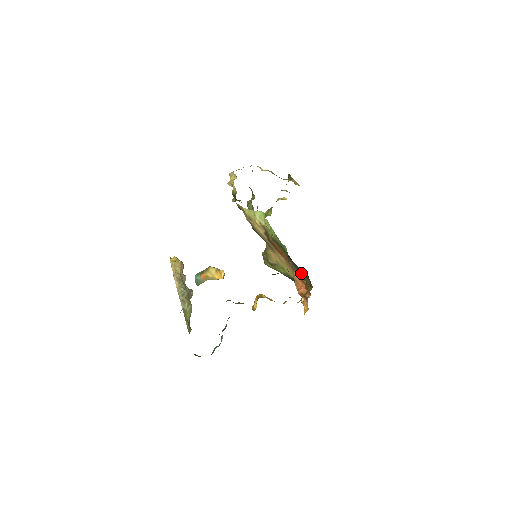
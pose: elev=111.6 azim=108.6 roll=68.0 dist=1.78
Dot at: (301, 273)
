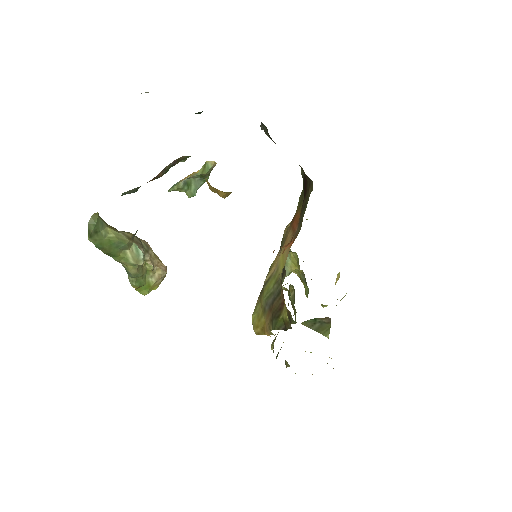
Dot at: (302, 220)
